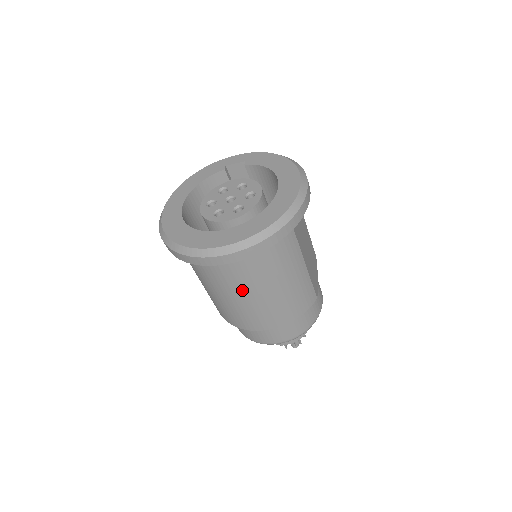
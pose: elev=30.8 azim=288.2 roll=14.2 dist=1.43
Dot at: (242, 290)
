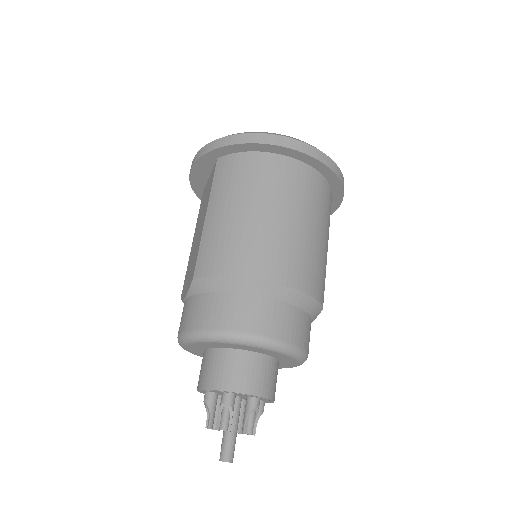
Dot at: (282, 205)
